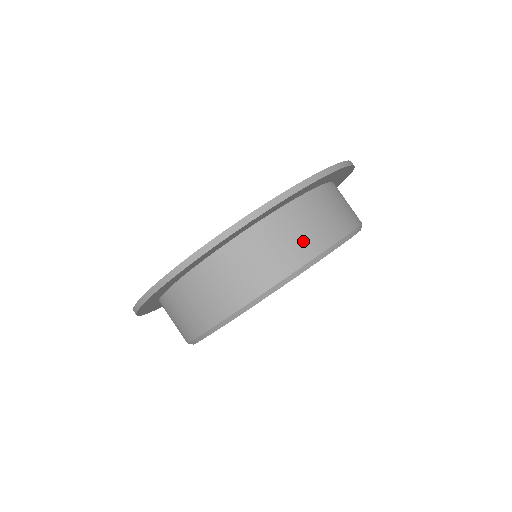
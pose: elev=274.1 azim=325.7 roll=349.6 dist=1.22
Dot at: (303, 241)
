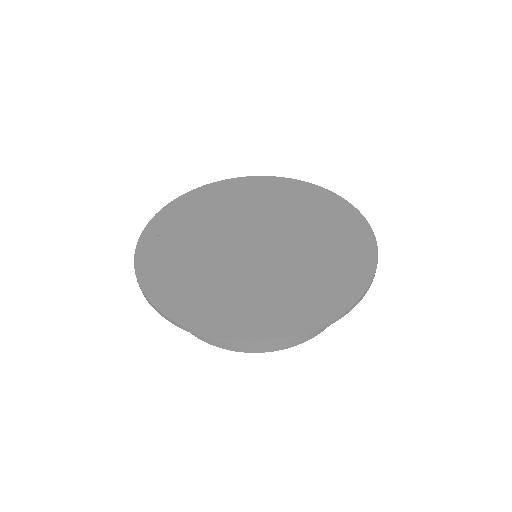
Dot at: occluded
